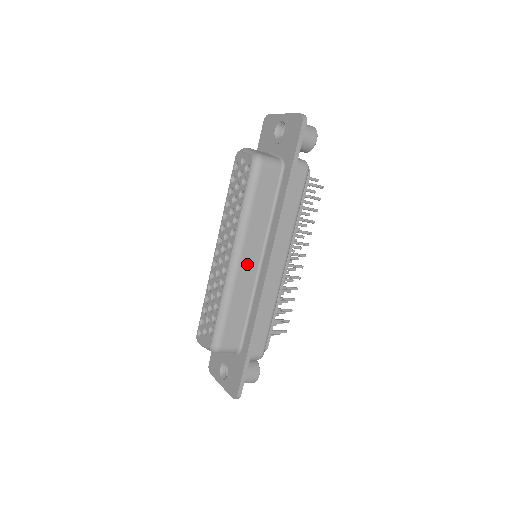
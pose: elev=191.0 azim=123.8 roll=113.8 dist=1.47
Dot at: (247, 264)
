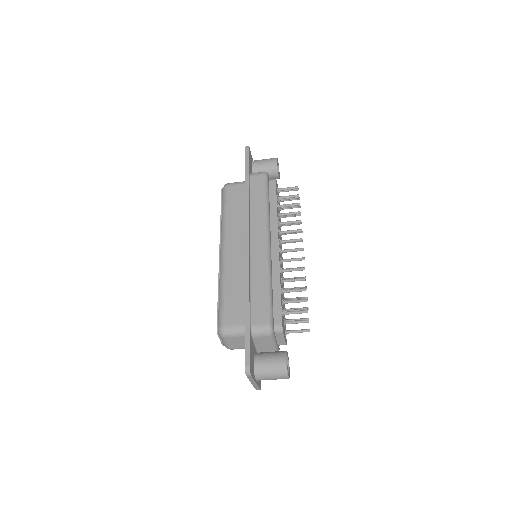
Dot at: (233, 252)
